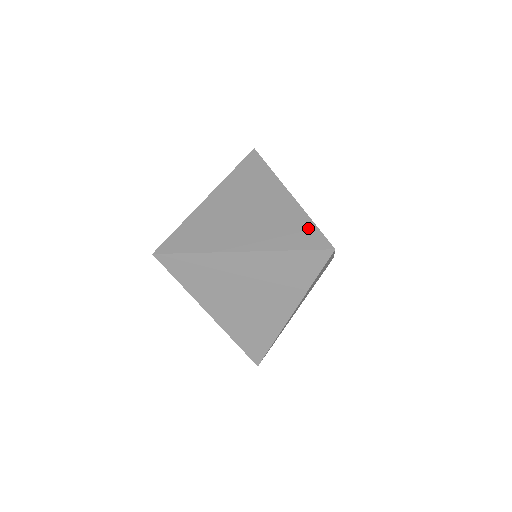
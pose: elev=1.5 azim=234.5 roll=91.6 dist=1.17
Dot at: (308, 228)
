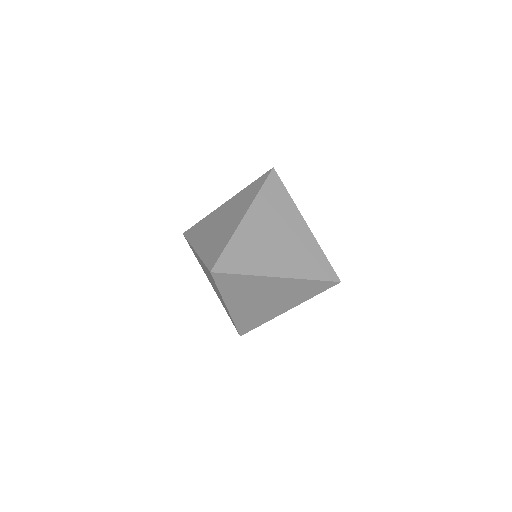
Dot at: (323, 261)
